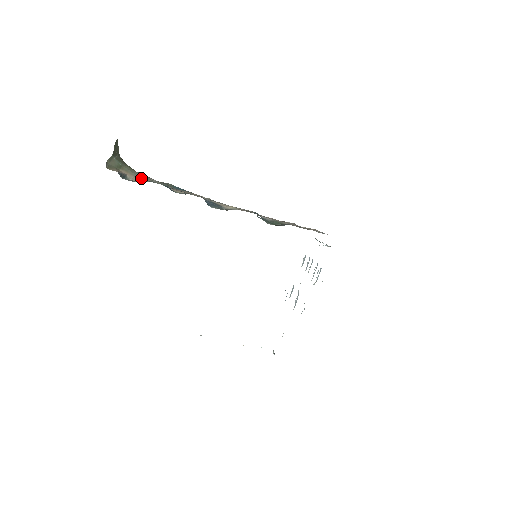
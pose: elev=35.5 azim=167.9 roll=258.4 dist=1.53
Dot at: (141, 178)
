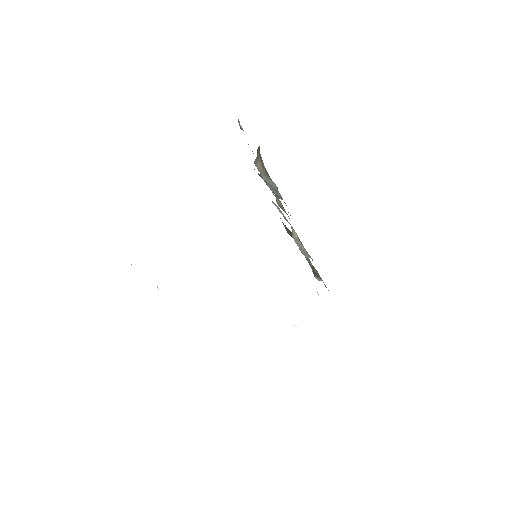
Dot at: (262, 164)
